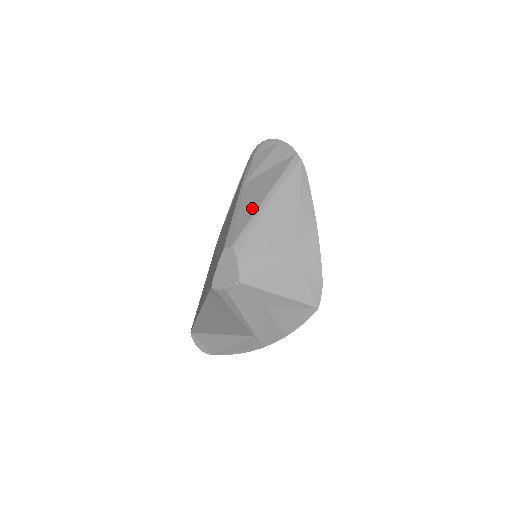
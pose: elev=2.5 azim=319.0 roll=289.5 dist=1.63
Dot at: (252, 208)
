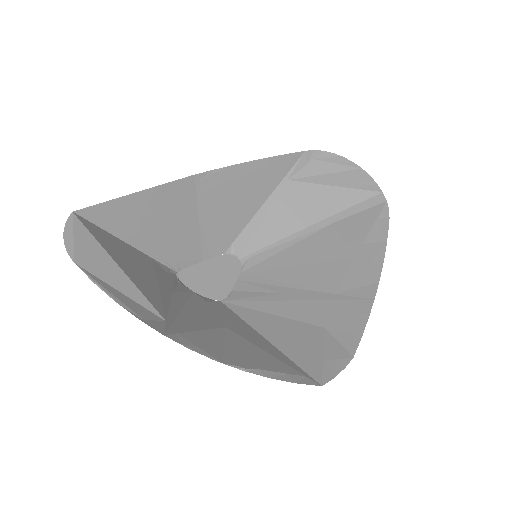
Dot at: (291, 224)
